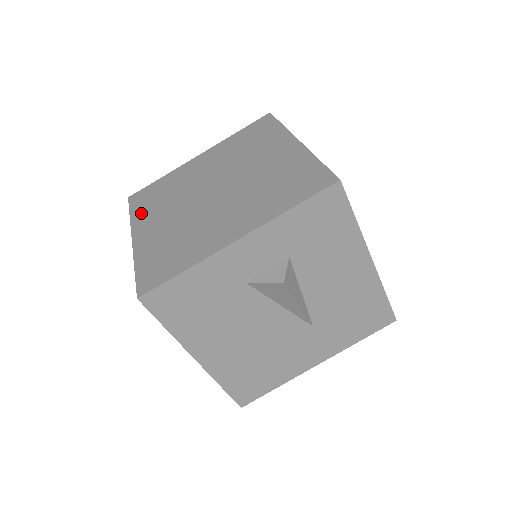
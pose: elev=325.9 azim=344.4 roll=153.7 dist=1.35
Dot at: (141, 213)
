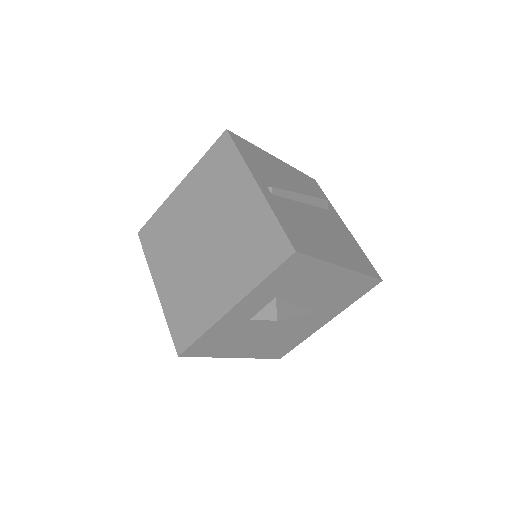
Dot at: (154, 258)
